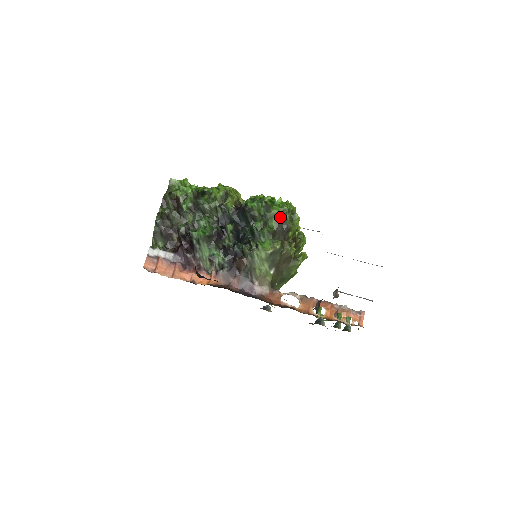
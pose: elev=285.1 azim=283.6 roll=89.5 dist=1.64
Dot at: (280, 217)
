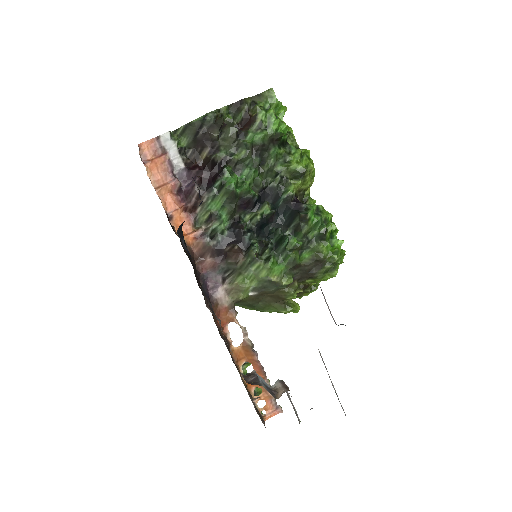
Dot at: (321, 259)
